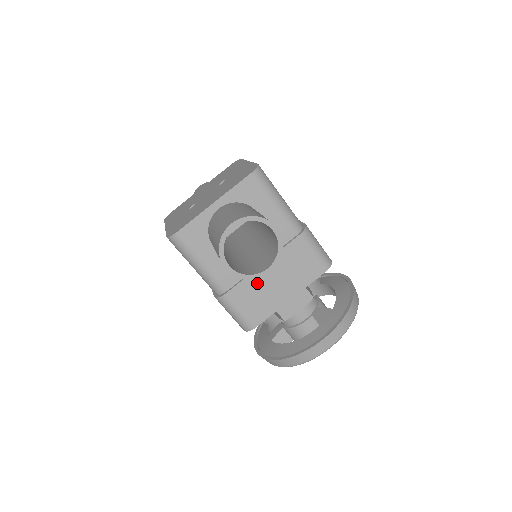
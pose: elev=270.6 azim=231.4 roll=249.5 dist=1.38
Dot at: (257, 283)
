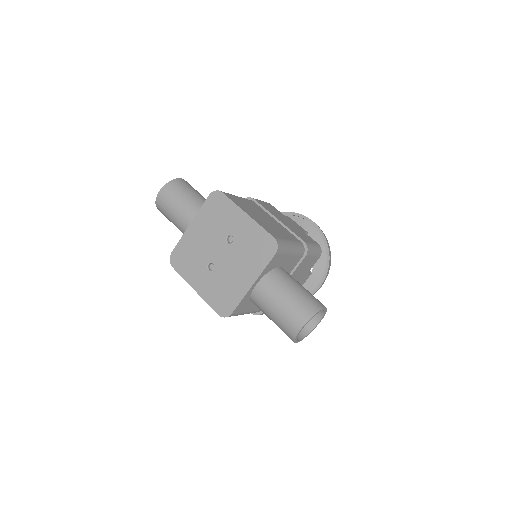
Dot at: occluded
